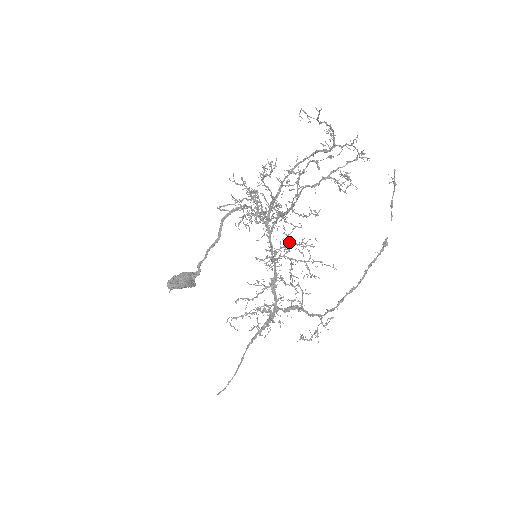
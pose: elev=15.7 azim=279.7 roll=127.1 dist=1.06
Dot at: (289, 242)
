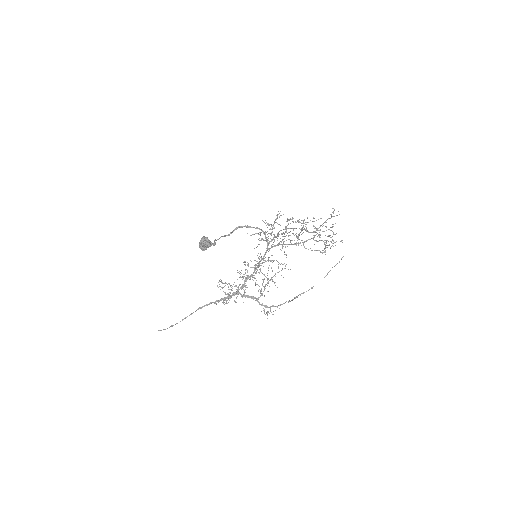
Dot at: (276, 260)
